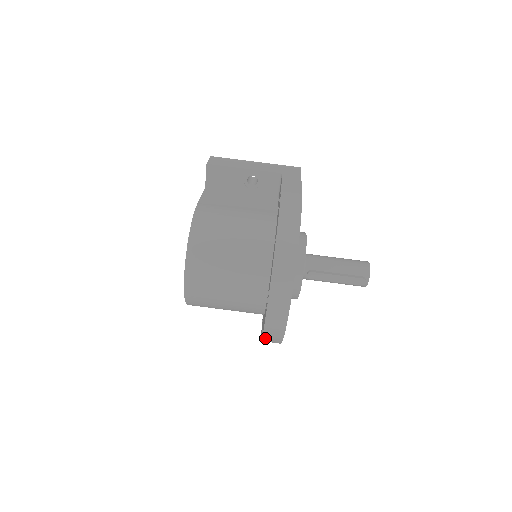
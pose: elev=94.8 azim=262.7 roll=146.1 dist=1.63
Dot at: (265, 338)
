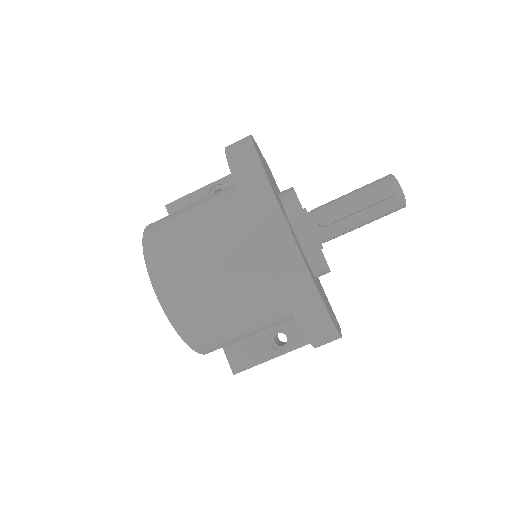
Dot at: (293, 304)
